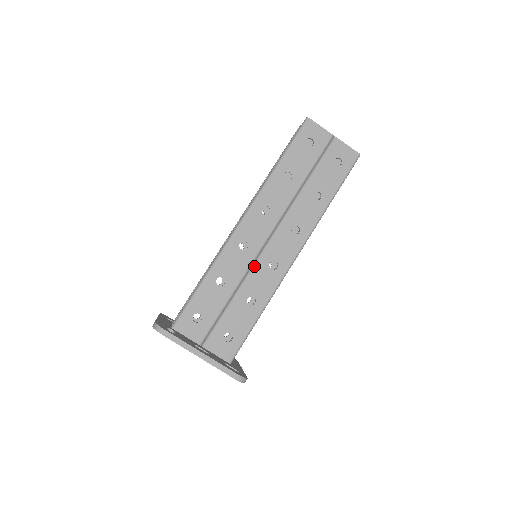
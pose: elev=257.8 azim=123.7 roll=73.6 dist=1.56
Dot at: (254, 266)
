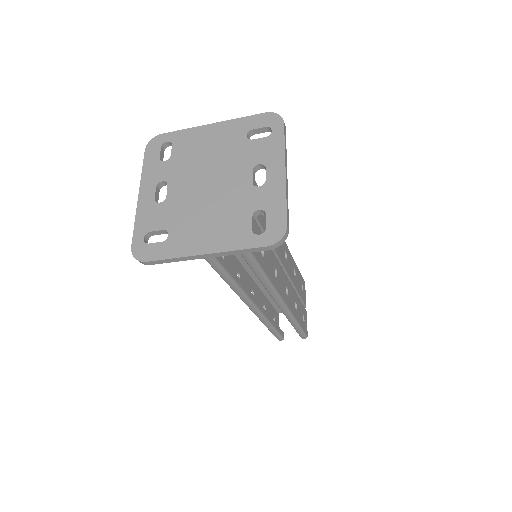
Dot at: occluded
